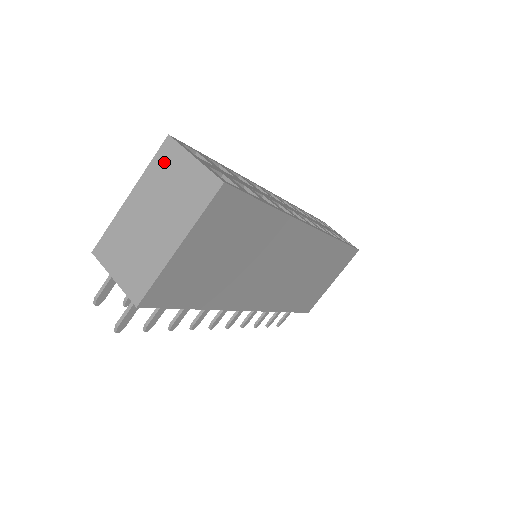
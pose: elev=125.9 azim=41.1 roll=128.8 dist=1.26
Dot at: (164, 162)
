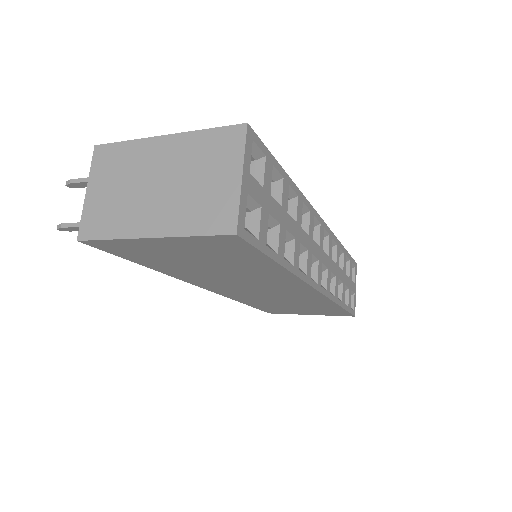
Dot at: (218, 145)
